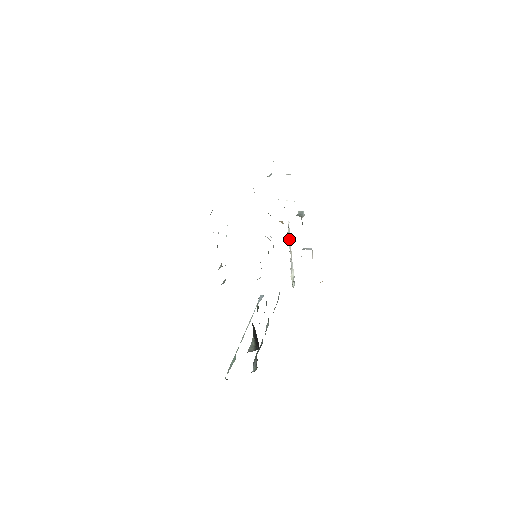
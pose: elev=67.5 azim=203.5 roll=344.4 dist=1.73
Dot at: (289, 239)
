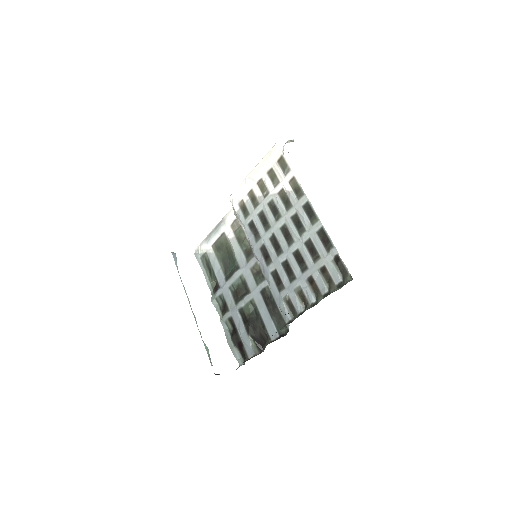
Dot at: occluded
